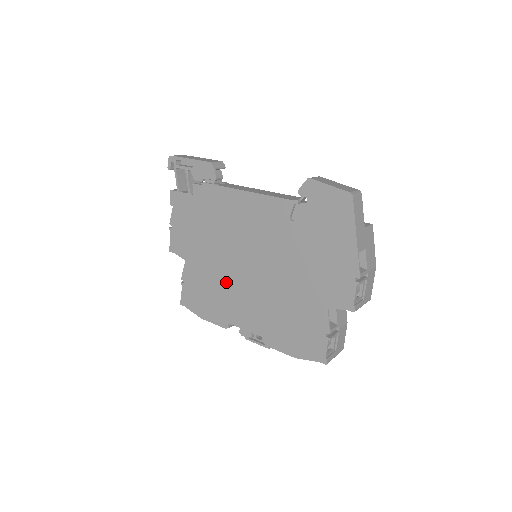
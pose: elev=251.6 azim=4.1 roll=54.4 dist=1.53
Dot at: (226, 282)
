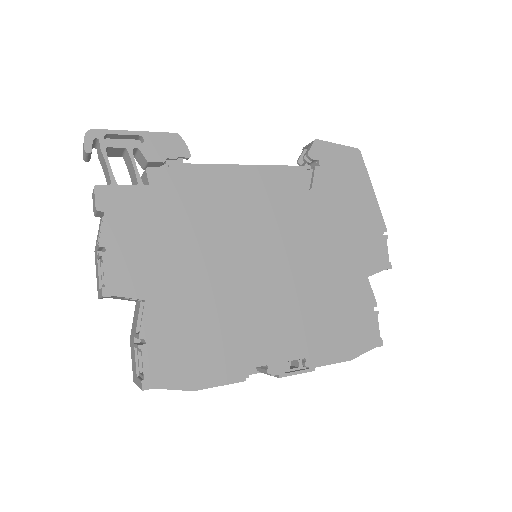
Dot at: (233, 303)
